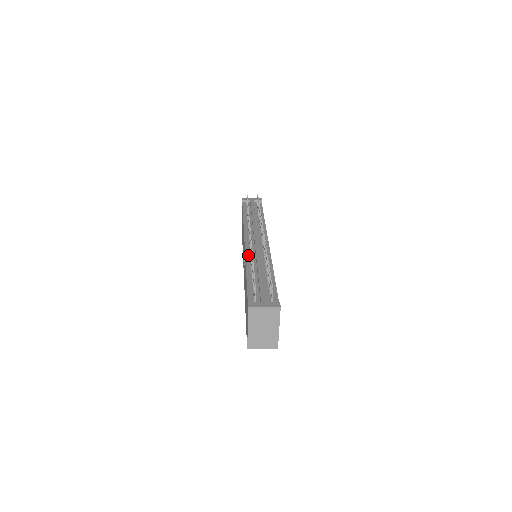
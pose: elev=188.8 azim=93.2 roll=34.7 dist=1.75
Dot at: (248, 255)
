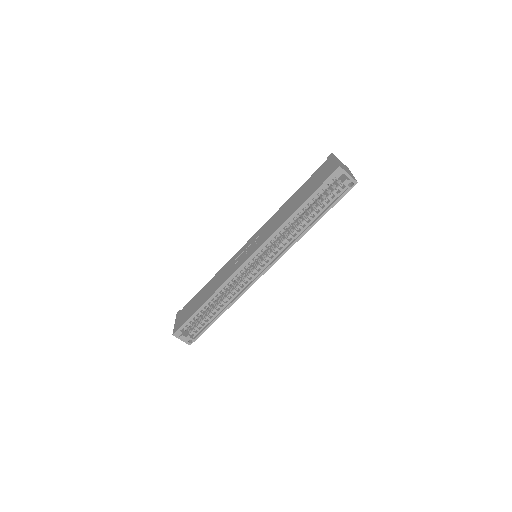
Dot at: occluded
